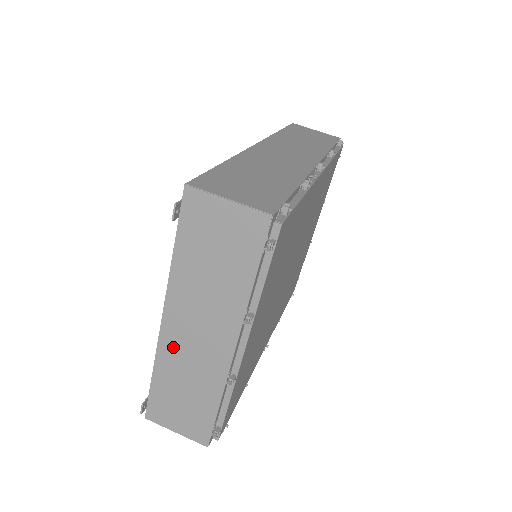
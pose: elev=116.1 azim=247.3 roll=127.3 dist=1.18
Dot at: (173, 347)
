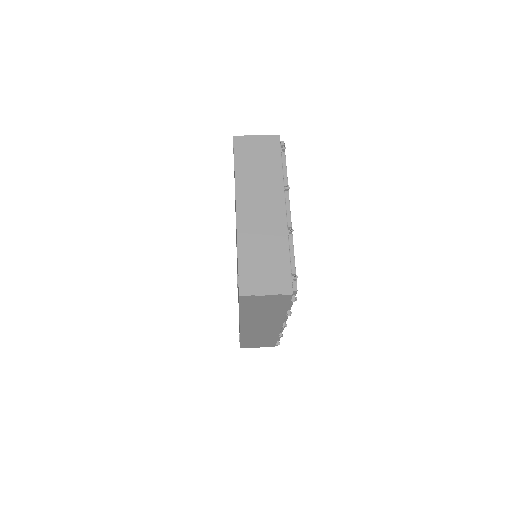
Dot at: (248, 225)
